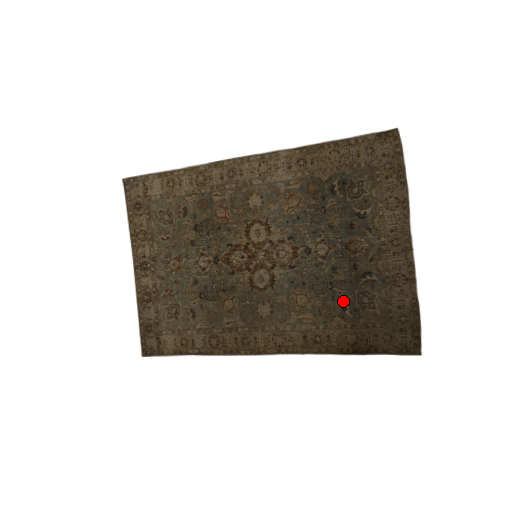
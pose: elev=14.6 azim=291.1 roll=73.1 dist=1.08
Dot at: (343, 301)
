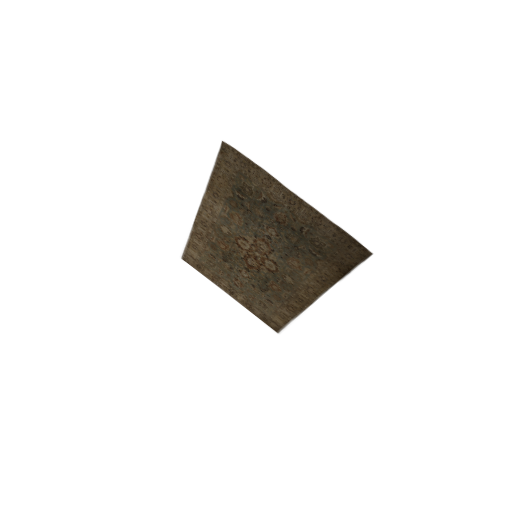
Dot at: (310, 251)
